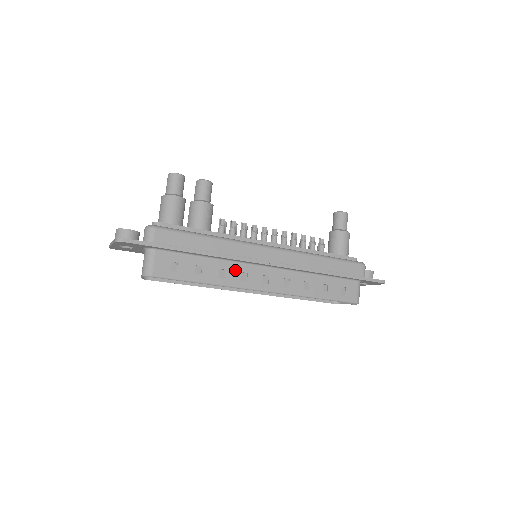
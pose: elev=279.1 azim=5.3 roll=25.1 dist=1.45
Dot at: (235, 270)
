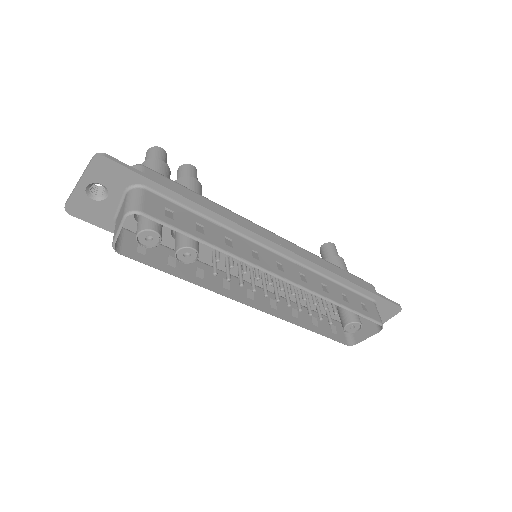
Dot at: (243, 244)
